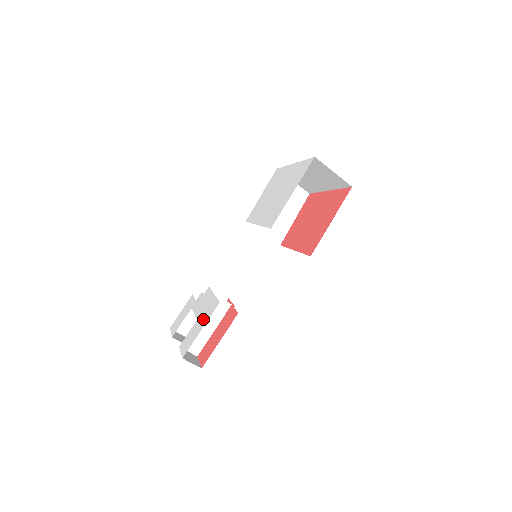
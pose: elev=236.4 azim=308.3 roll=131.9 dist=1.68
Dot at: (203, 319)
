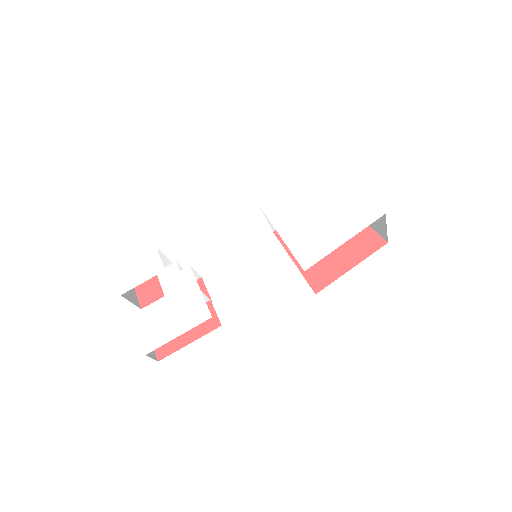
Dot at: (182, 320)
